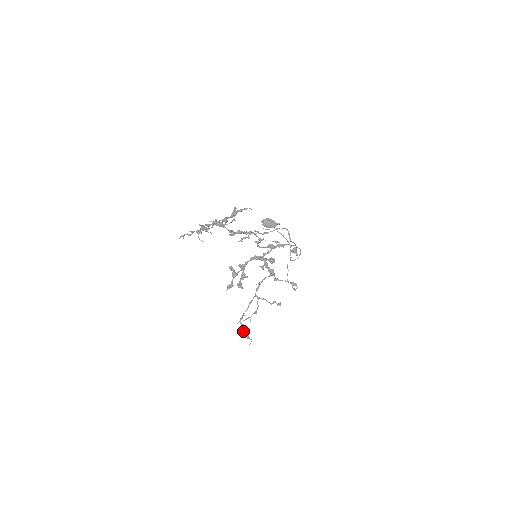
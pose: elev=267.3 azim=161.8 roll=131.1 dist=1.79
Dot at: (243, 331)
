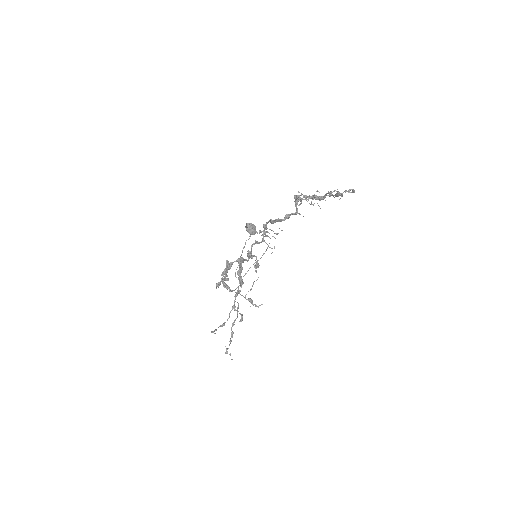
Dot at: (231, 341)
